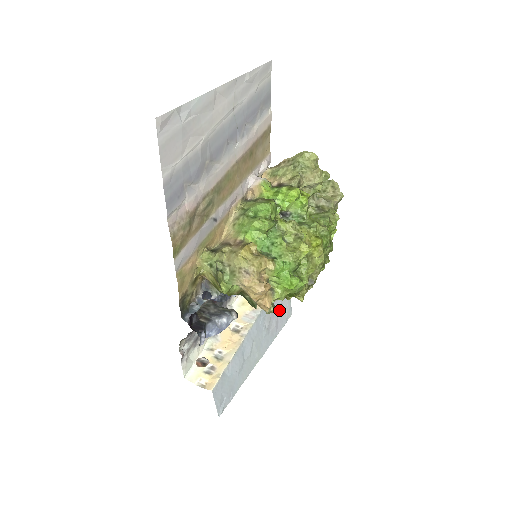
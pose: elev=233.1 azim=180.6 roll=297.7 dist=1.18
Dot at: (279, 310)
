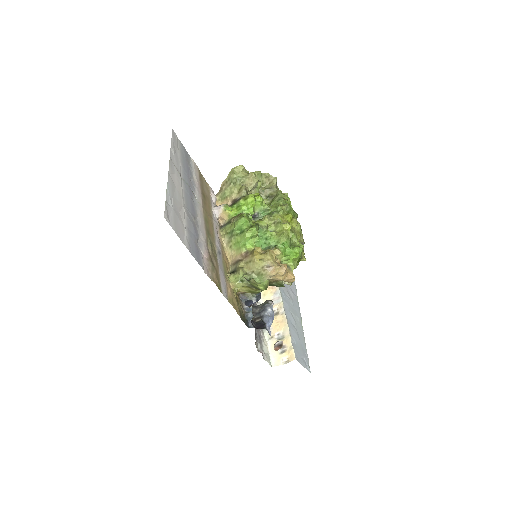
Dot at: occluded
